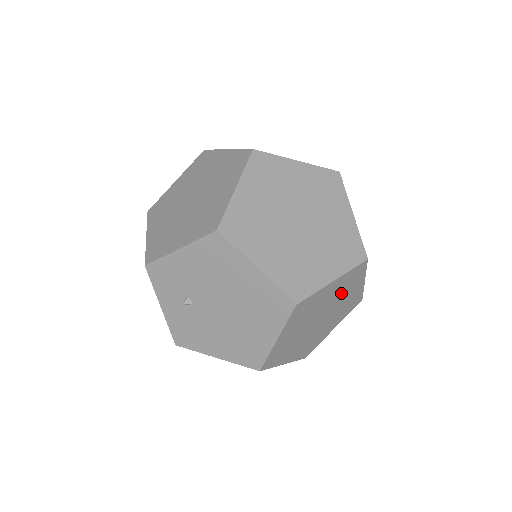
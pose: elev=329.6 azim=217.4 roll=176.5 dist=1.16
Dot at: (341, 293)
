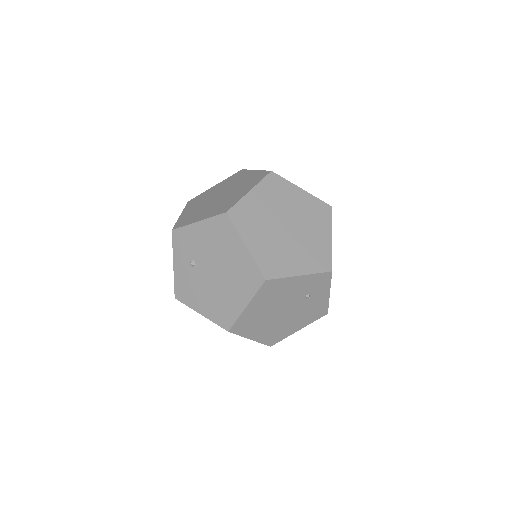
Dot at: (307, 293)
